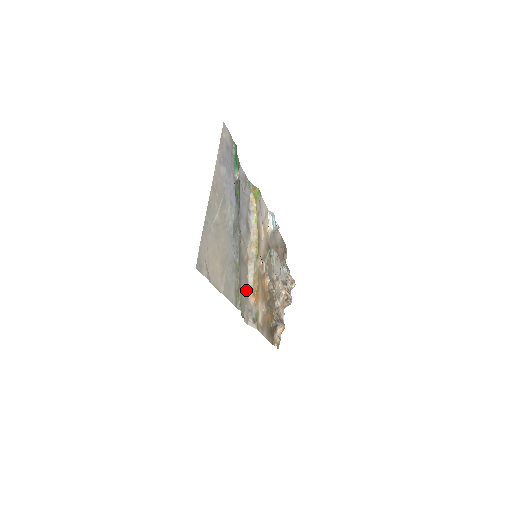
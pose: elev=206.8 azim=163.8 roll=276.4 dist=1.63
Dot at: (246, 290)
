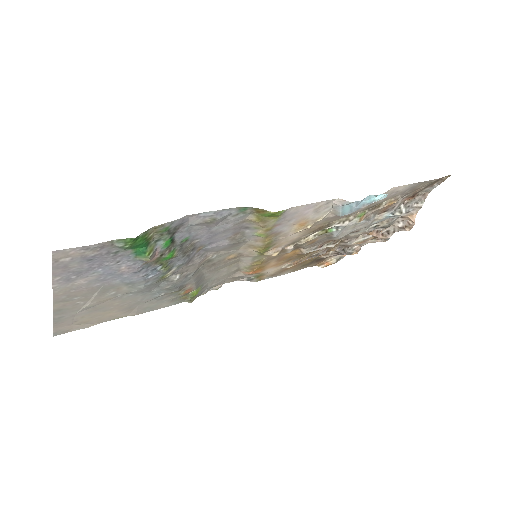
Dot at: (232, 270)
